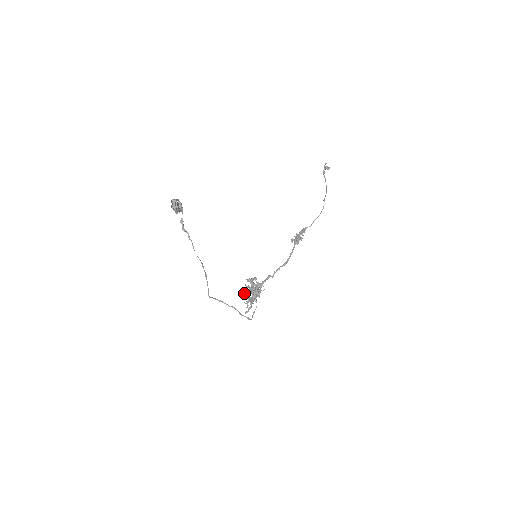
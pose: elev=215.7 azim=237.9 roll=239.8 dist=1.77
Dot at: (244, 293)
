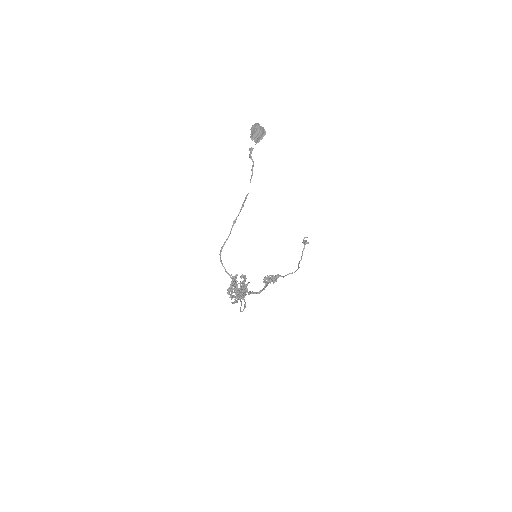
Dot at: occluded
